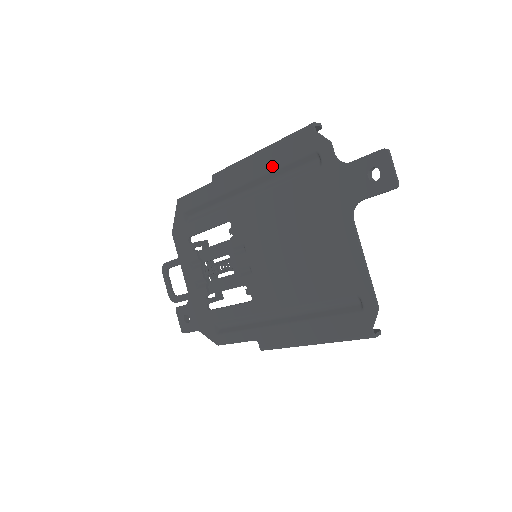
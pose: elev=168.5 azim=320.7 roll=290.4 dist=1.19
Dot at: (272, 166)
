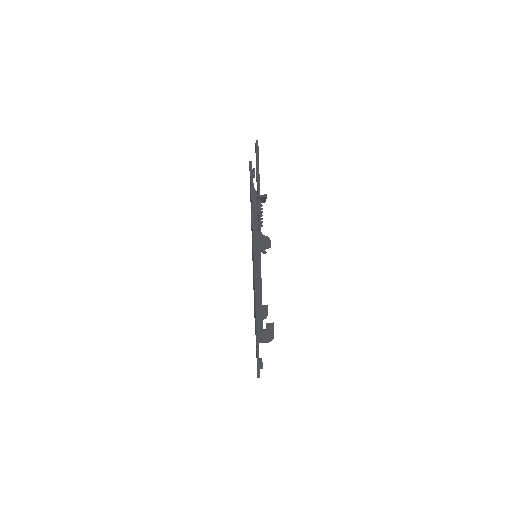
Dot at: occluded
